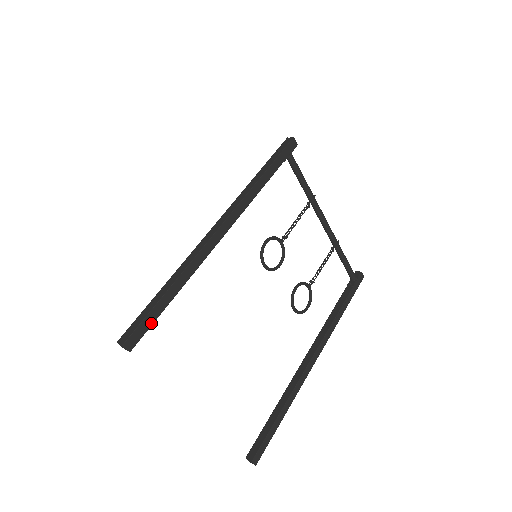
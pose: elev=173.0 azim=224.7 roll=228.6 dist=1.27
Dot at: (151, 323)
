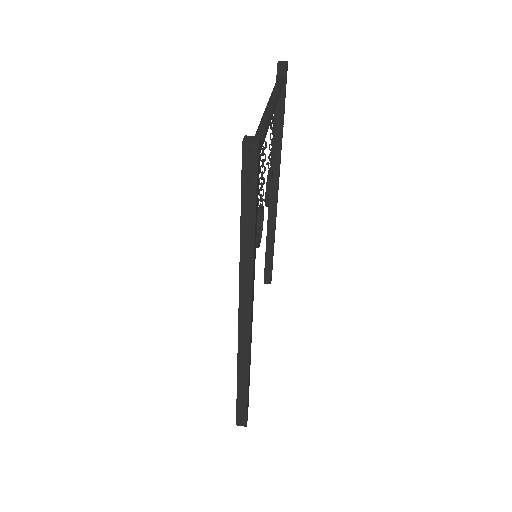
Dot at: (248, 401)
